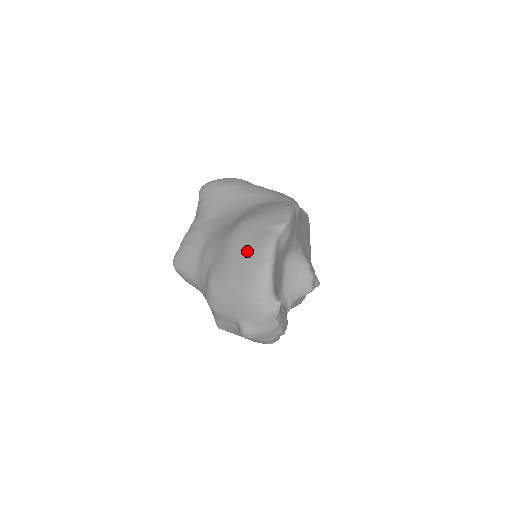
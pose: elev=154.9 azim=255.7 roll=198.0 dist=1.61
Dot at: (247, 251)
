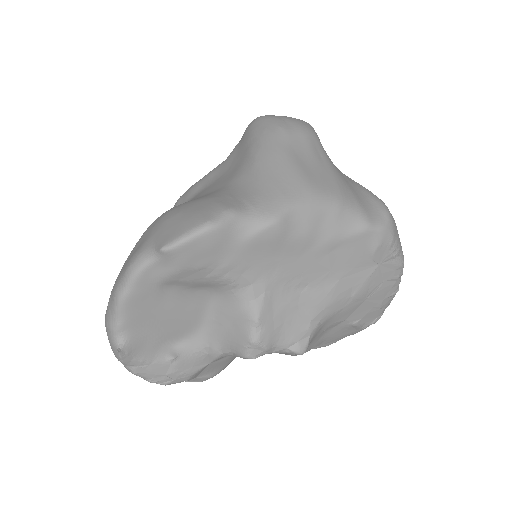
Dot at: (129, 257)
